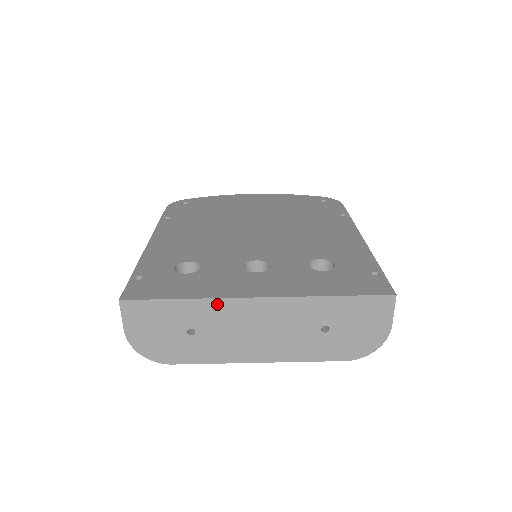
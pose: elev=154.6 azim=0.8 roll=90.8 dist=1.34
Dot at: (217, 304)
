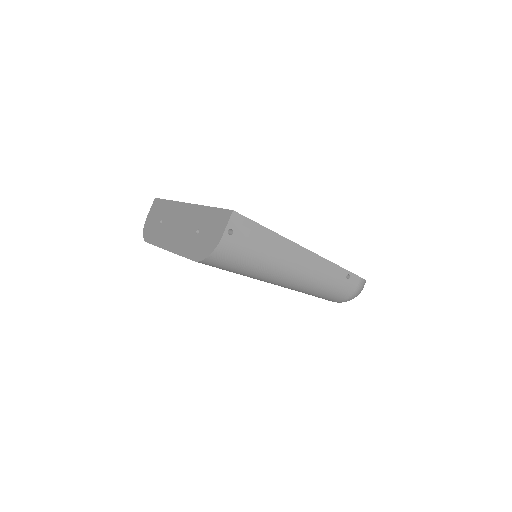
Dot at: (176, 205)
